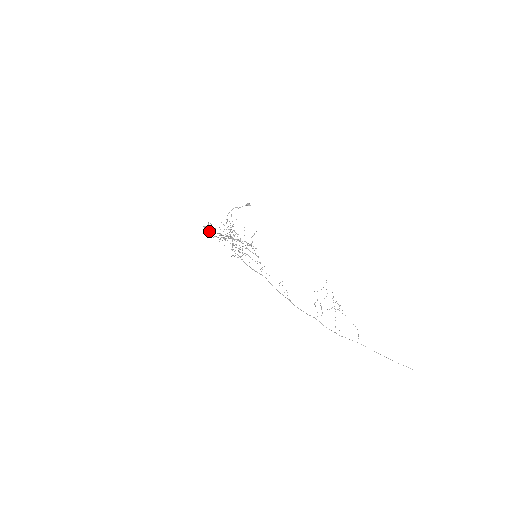
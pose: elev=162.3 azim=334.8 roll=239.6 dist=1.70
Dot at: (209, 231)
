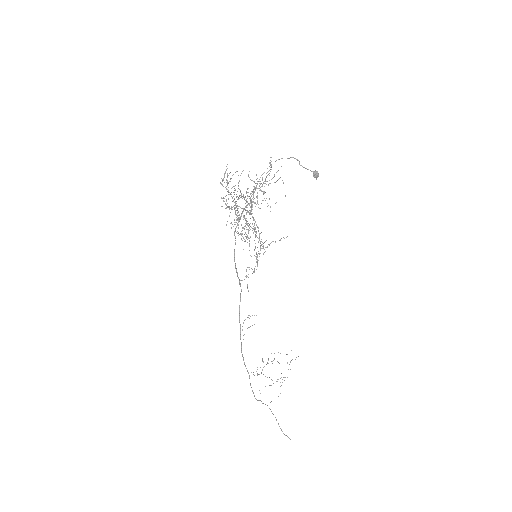
Dot at: (227, 182)
